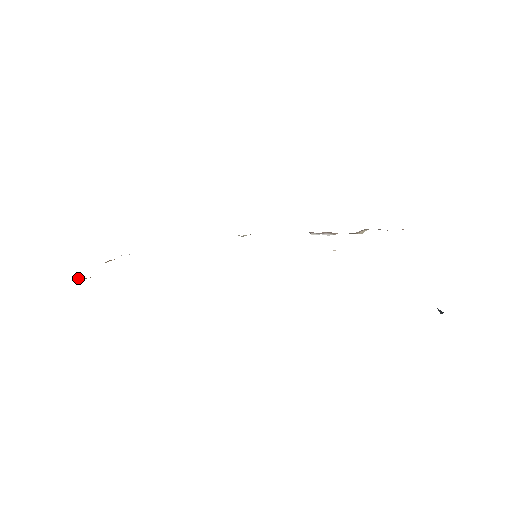
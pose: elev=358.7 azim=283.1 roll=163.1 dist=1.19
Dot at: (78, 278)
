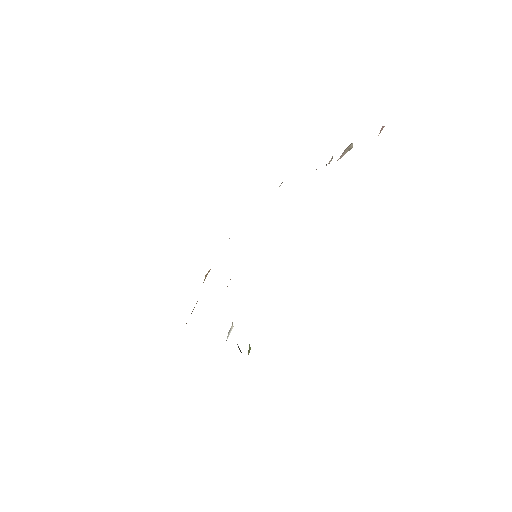
Dot at: occluded
